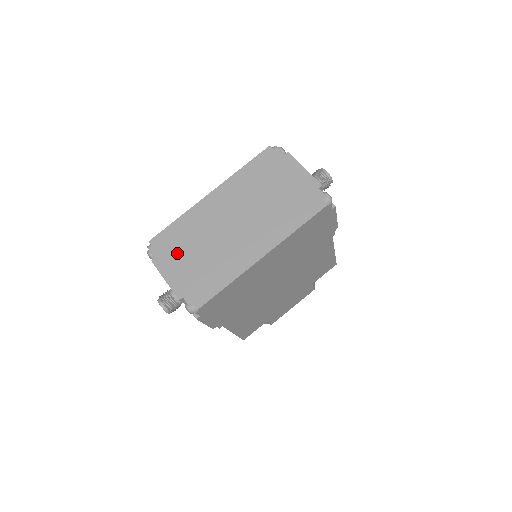
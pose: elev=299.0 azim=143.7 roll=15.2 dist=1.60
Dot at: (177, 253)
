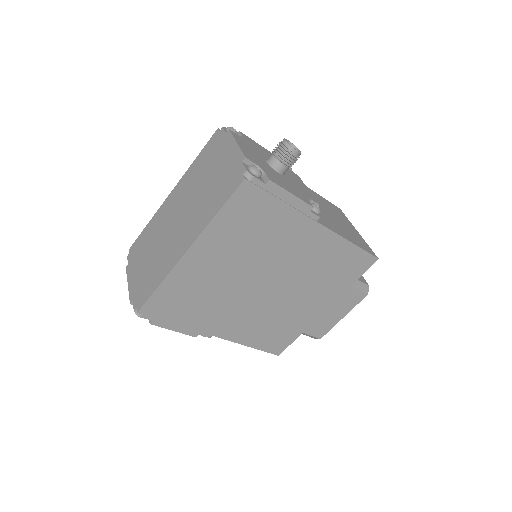
Dot at: (140, 257)
